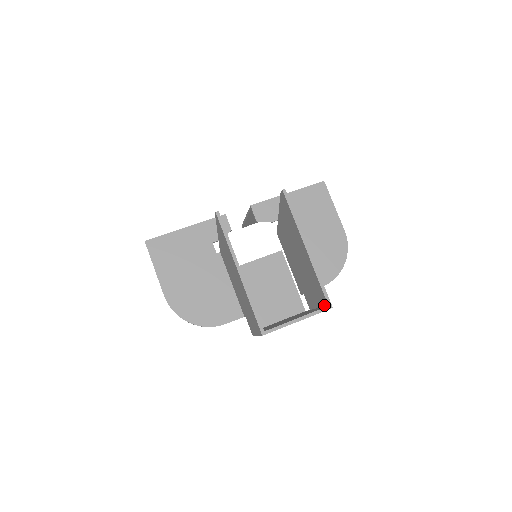
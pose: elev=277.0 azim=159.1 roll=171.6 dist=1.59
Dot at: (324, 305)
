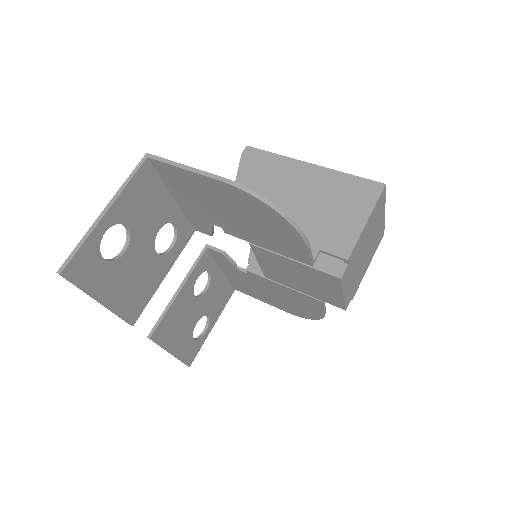
Dot at: occluded
